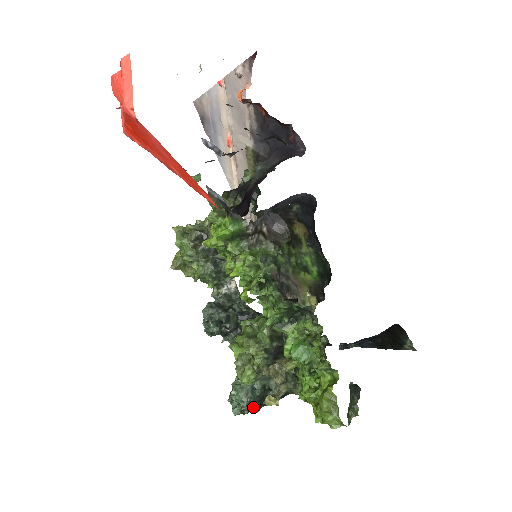
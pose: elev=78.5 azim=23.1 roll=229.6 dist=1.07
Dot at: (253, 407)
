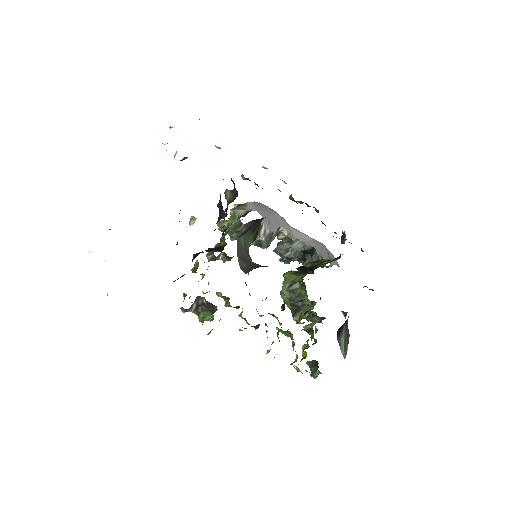
Dot at: occluded
